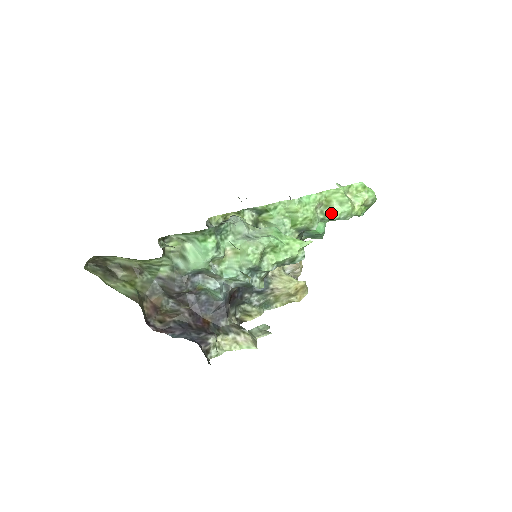
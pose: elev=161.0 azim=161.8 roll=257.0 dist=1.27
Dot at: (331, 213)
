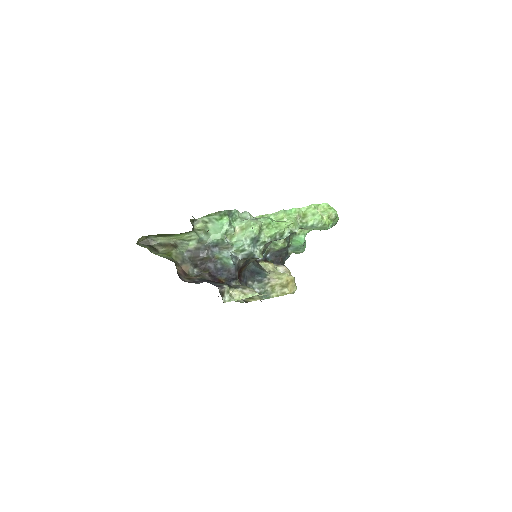
Dot at: (307, 221)
